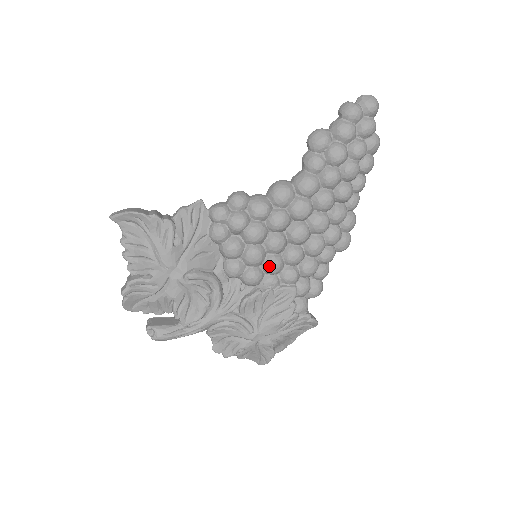
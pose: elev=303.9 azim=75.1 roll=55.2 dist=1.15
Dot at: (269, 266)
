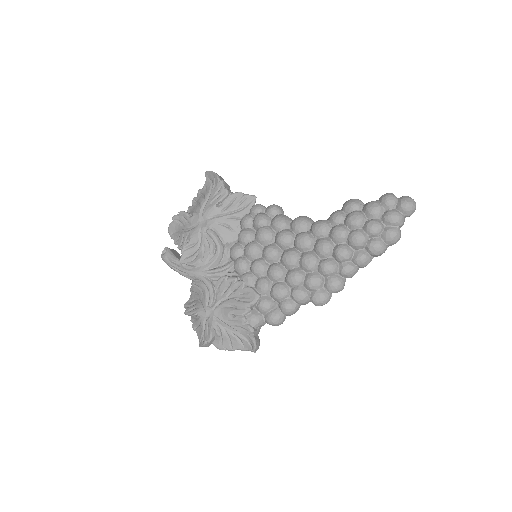
Dot at: (254, 263)
